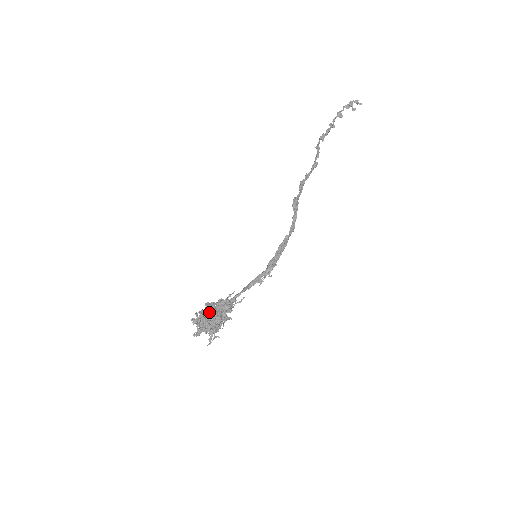
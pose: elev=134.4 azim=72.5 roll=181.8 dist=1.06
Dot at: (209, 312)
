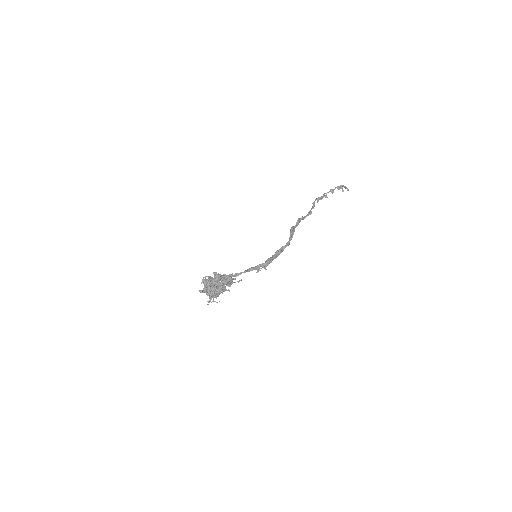
Dot at: (214, 280)
